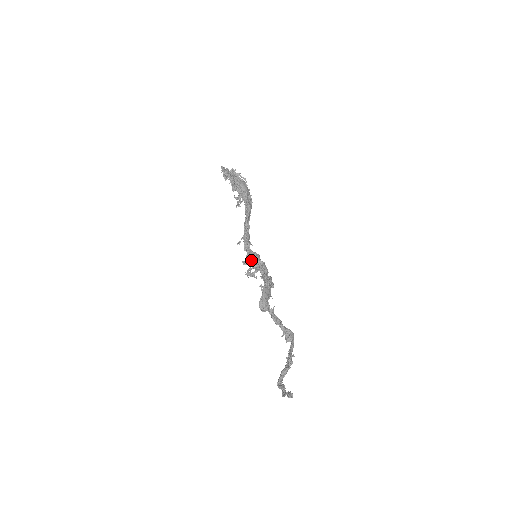
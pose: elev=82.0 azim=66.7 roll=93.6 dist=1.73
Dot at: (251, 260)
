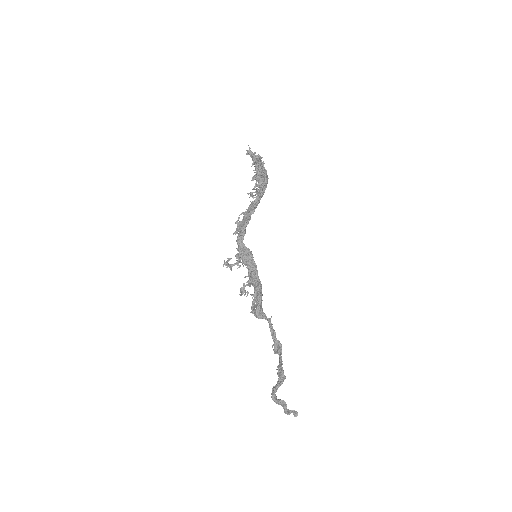
Dot at: (243, 255)
